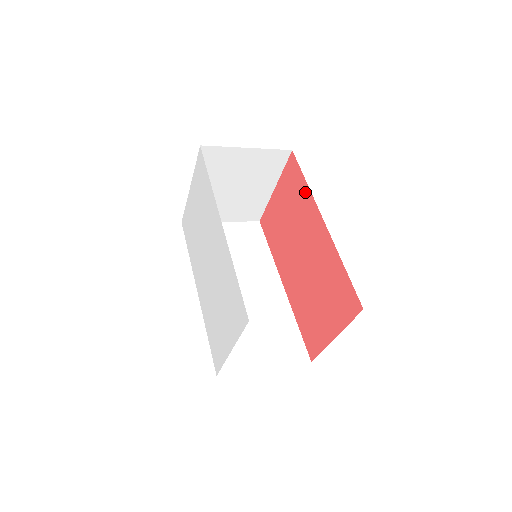
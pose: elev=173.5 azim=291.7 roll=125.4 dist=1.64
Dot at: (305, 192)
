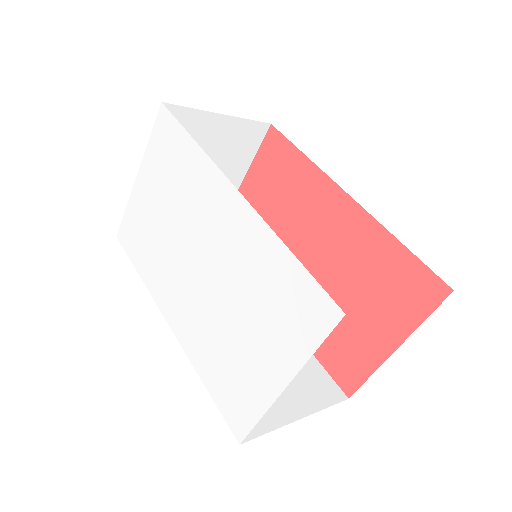
Dot at: (304, 168)
